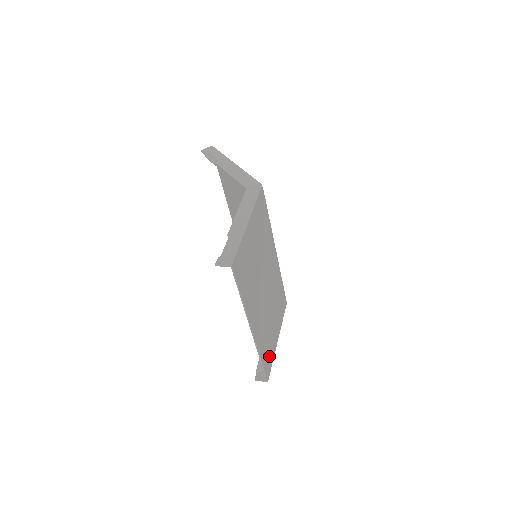
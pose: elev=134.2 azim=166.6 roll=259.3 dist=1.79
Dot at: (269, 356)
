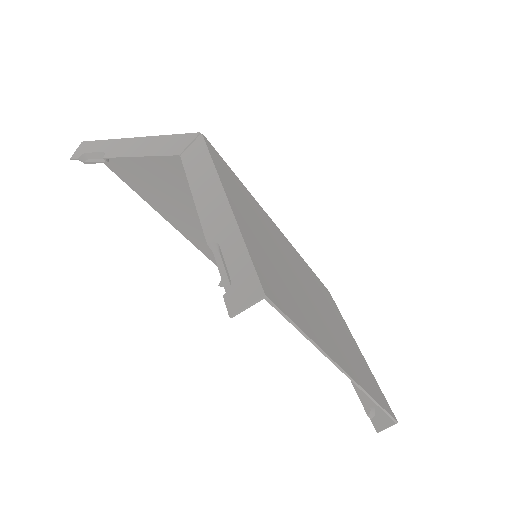
Dot at: (374, 385)
